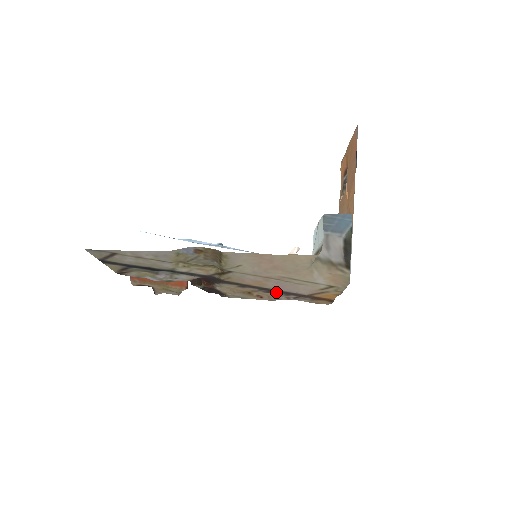
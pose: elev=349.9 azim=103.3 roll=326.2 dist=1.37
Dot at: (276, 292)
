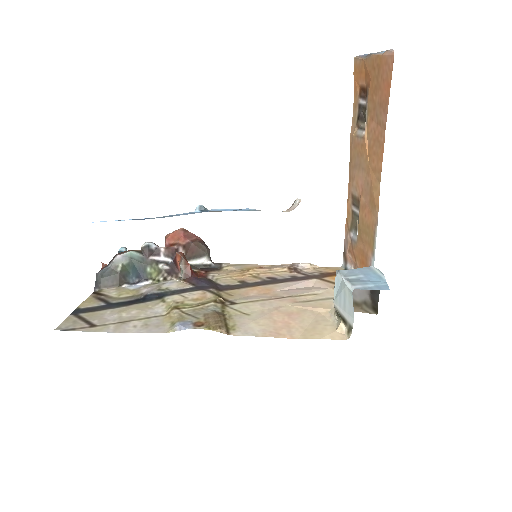
Dot at: (282, 279)
